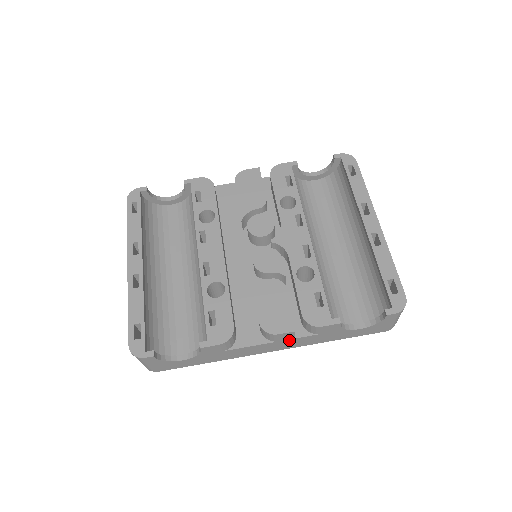
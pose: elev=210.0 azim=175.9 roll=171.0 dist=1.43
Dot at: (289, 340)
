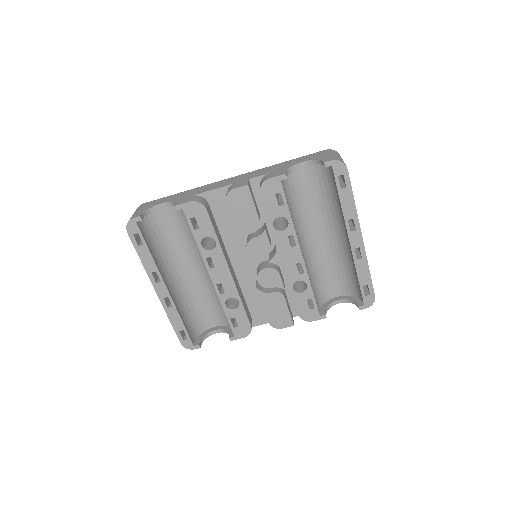
Dot at: occluded
